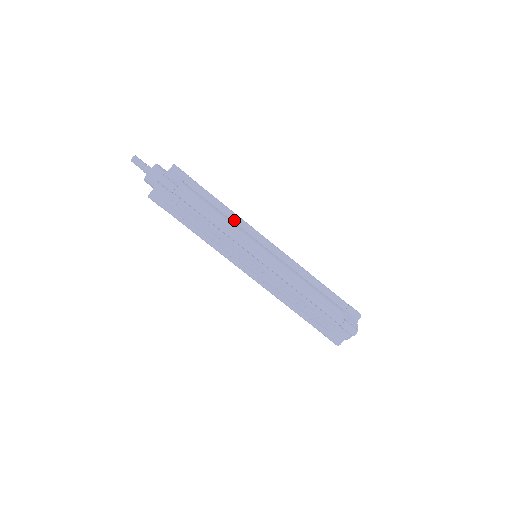
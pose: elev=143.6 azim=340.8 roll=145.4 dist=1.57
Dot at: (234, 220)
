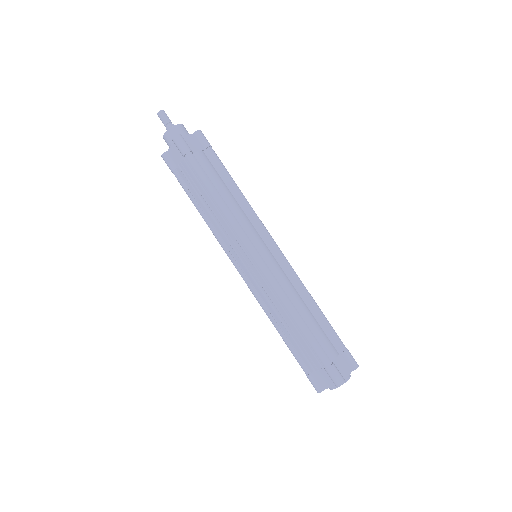
Dot at: (244, 208)
